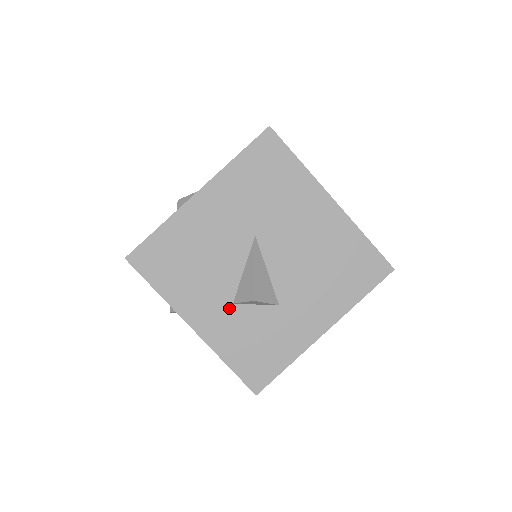
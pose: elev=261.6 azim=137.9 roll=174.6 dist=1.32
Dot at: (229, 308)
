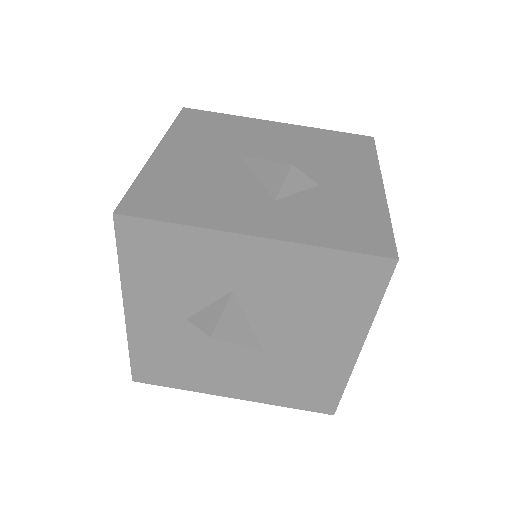
Dot at: (275, 205)
